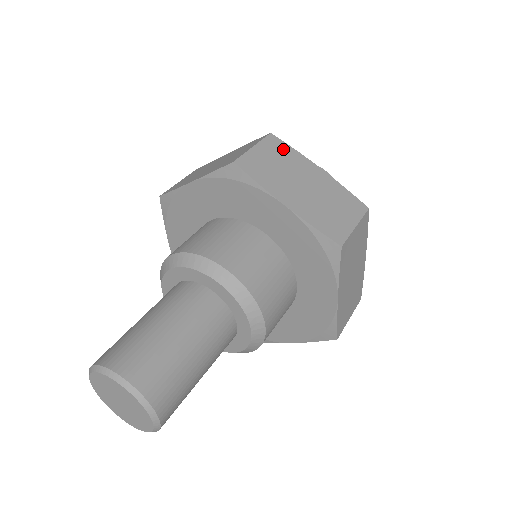
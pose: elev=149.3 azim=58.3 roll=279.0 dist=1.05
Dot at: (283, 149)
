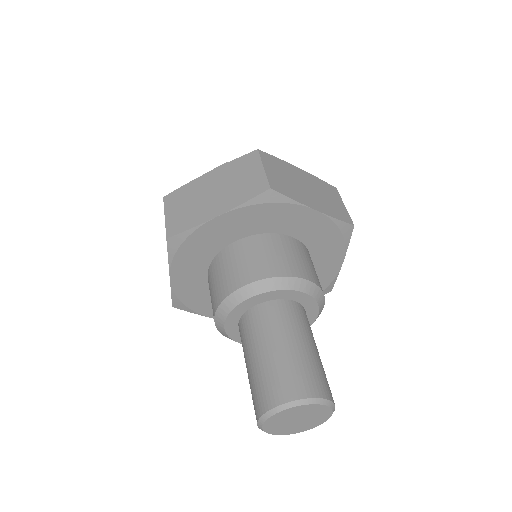
Dot at: (274, 161)
